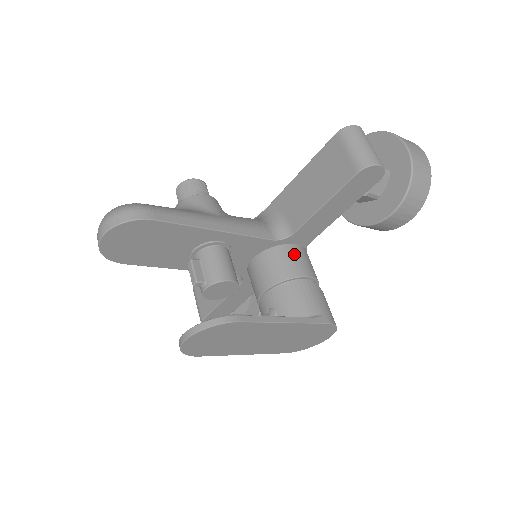
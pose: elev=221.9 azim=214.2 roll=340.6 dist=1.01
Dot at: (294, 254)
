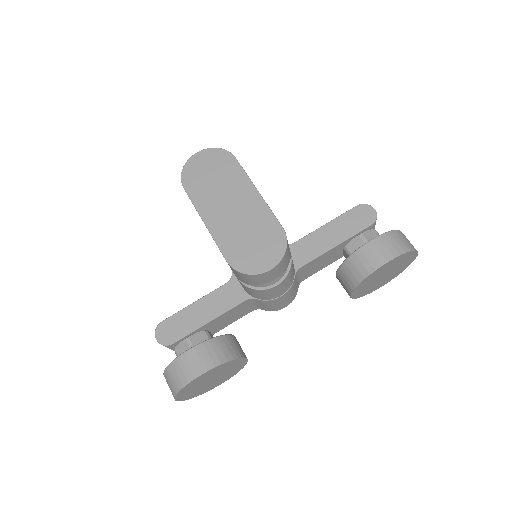
Dot at: occluded
